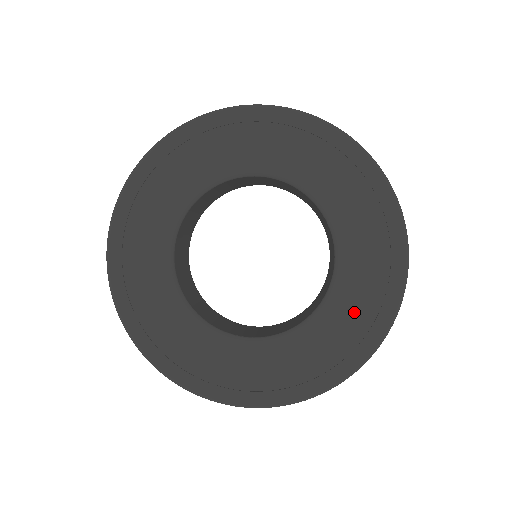
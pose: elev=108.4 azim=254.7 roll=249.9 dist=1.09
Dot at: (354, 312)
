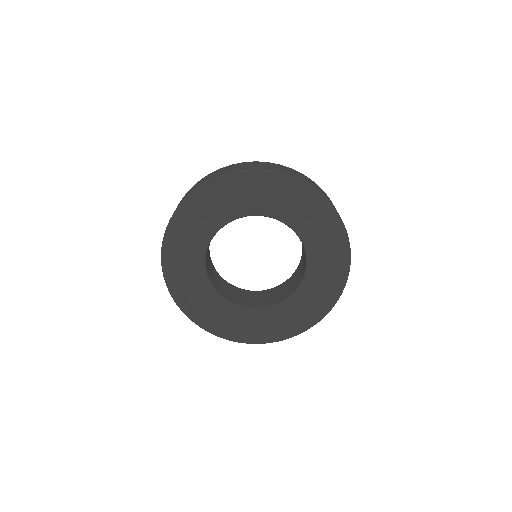
Dot at: (318, 291)
